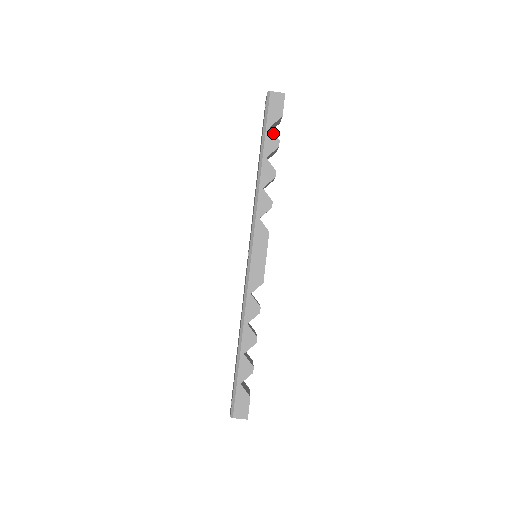
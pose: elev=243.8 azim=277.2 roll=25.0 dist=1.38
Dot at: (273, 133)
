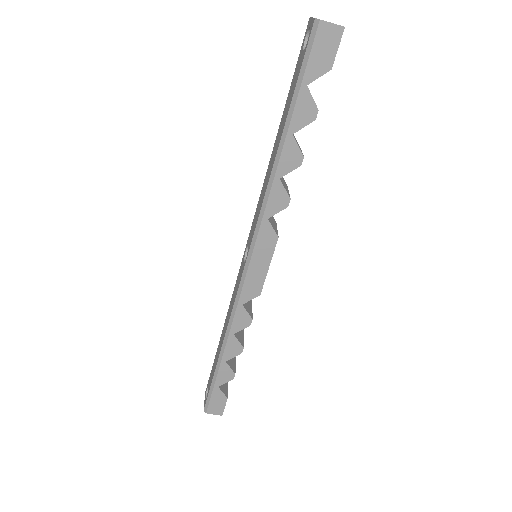
Dot at: (310, 96)
